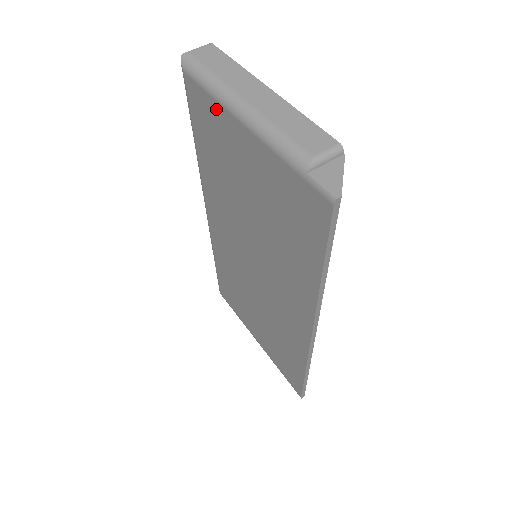
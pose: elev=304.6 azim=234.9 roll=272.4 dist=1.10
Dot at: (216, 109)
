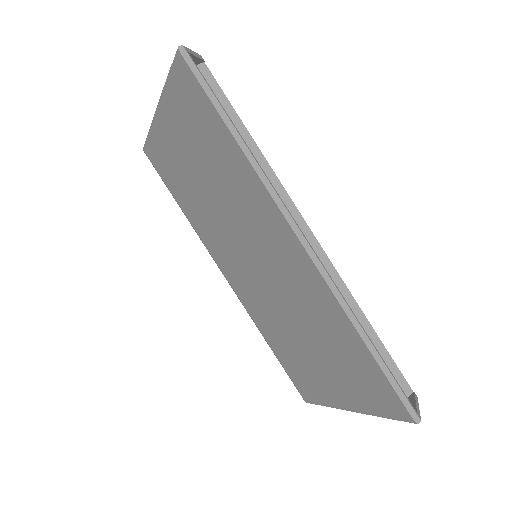
Dot at: (156, 139)
